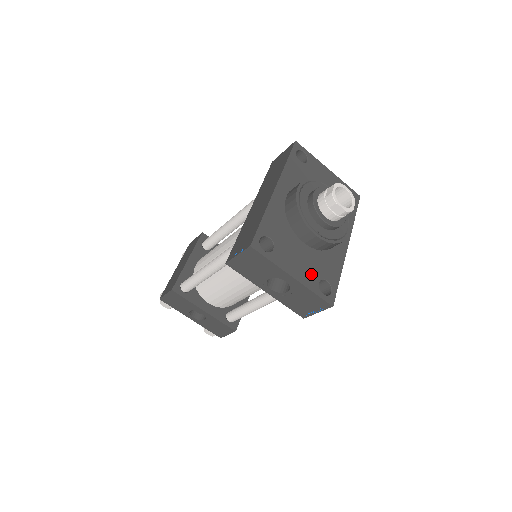
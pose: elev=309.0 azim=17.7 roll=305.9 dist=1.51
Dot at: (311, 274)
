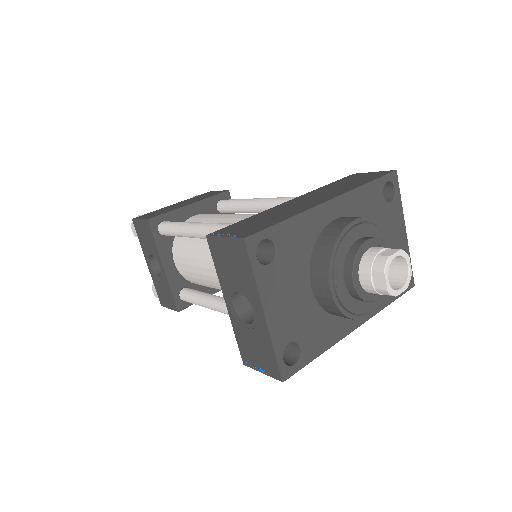
Dot at: (289, 326)
